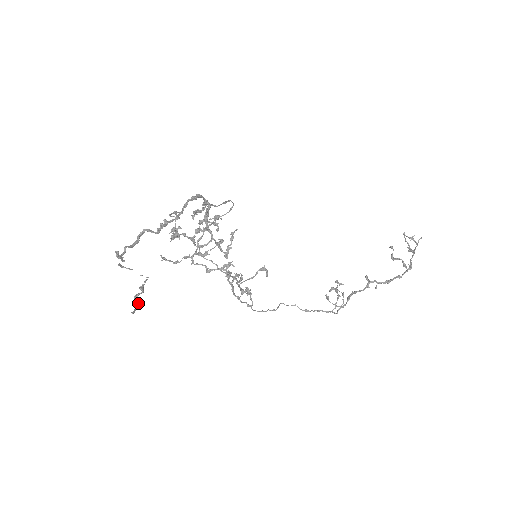
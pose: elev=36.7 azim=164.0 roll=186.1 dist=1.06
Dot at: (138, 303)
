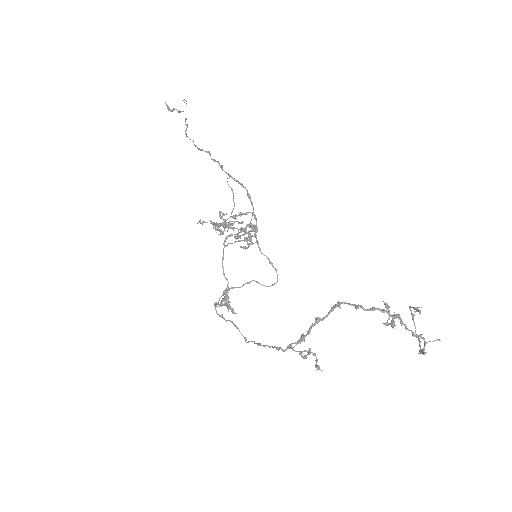
Dot at: (171, 111)
